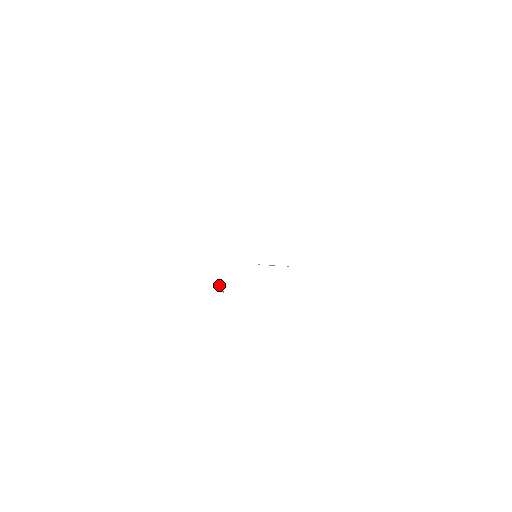
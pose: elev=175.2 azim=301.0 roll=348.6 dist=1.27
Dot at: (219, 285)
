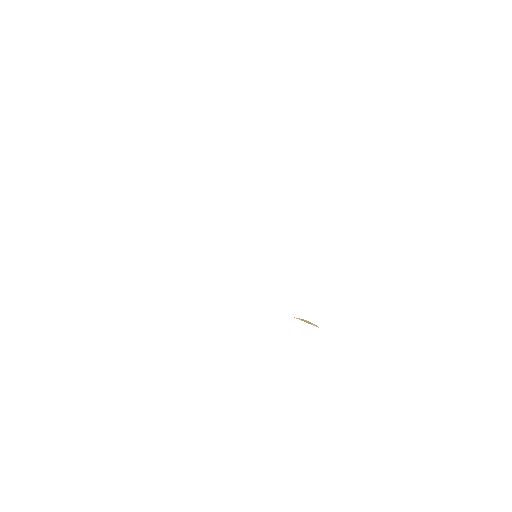
Dot at: (304, 320)
